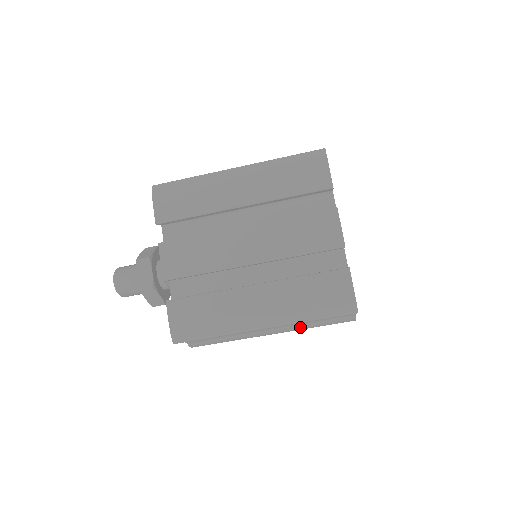
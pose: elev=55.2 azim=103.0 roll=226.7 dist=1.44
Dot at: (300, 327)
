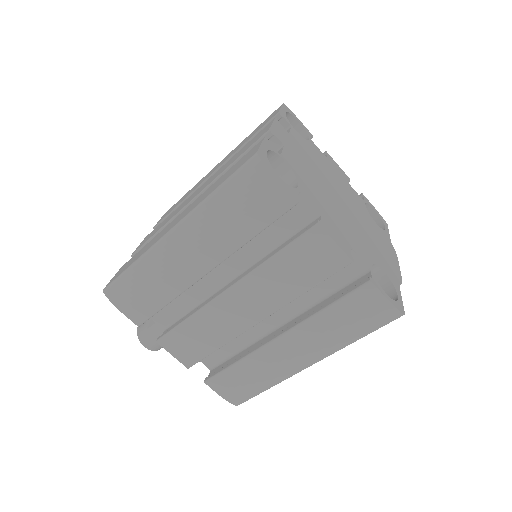
Dot at: occluded
